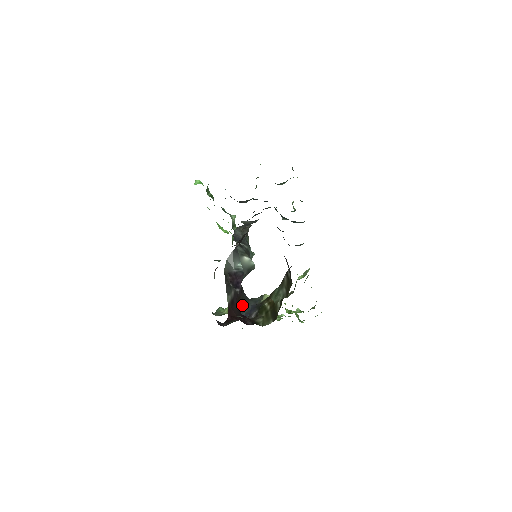
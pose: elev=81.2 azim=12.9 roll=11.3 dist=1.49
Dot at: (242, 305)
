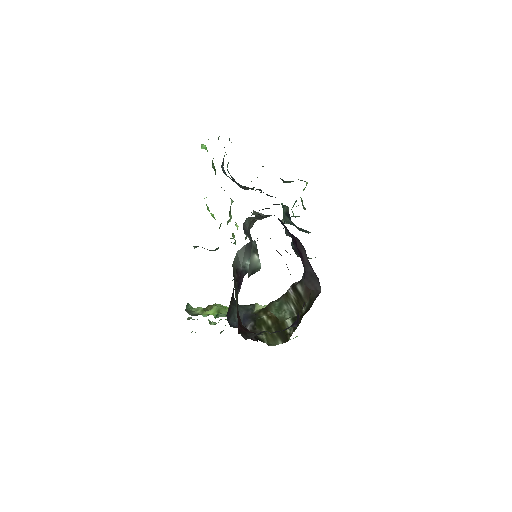
Dot at: (233, 311)
